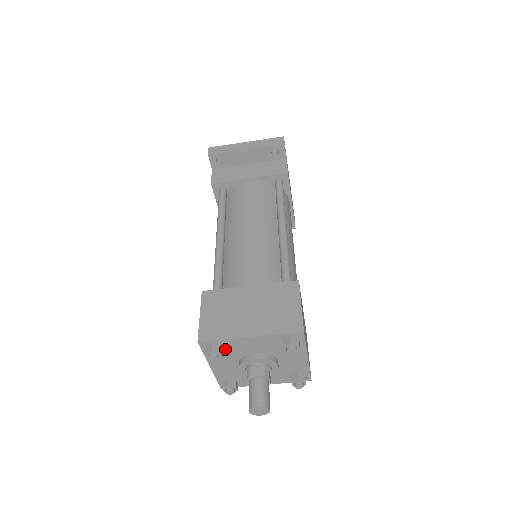
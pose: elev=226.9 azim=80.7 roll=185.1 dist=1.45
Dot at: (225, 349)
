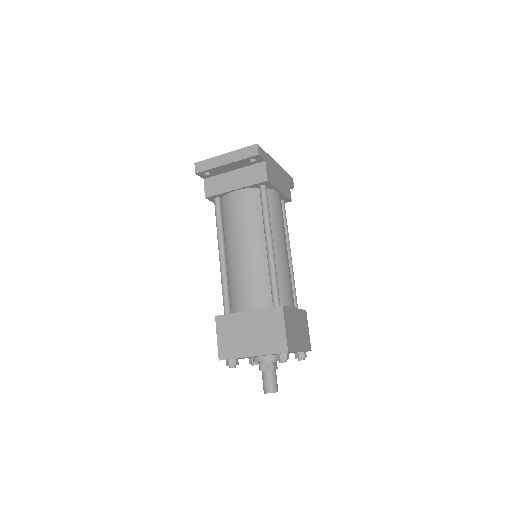
Dot at: (239, 358)
